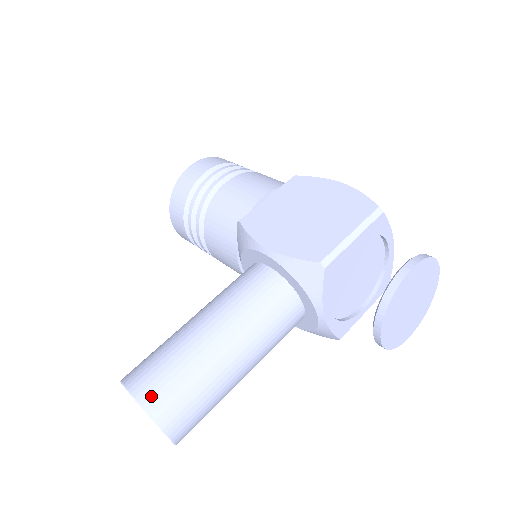
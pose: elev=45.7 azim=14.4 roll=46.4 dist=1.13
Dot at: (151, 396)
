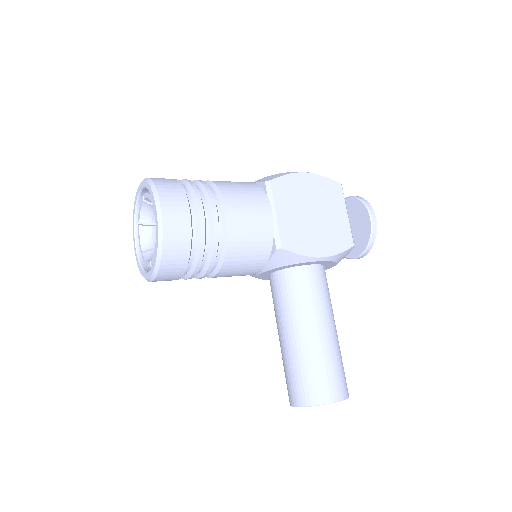
Dot at: (344, 390)
